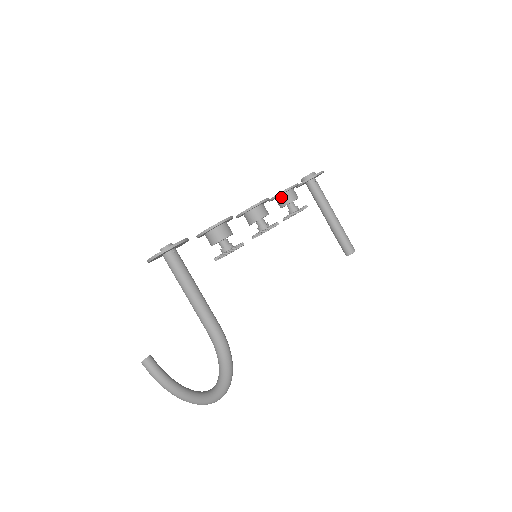
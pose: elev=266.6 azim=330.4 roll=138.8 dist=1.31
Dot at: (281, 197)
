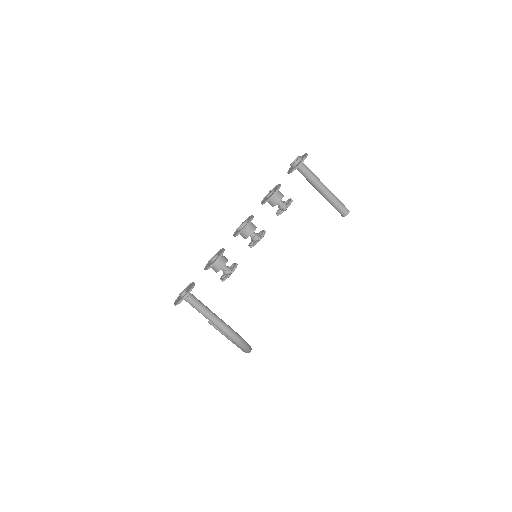
Dot at: (268, 202)
